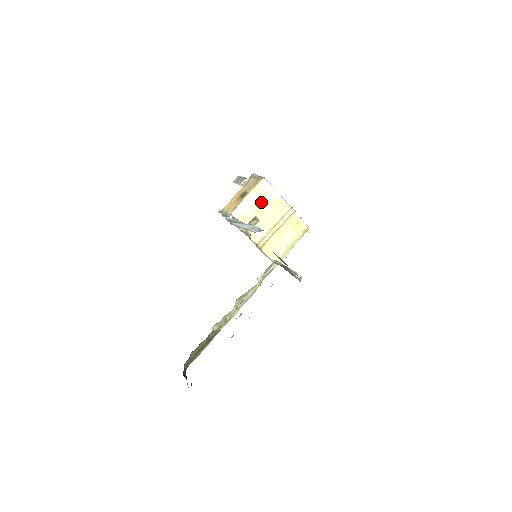
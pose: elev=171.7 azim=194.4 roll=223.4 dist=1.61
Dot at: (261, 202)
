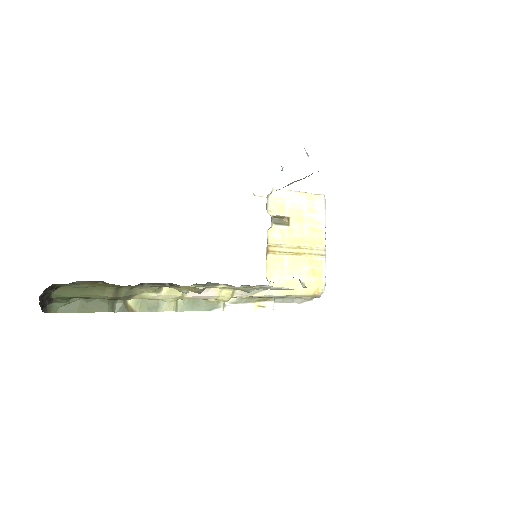
Dot at: (305, 212)
